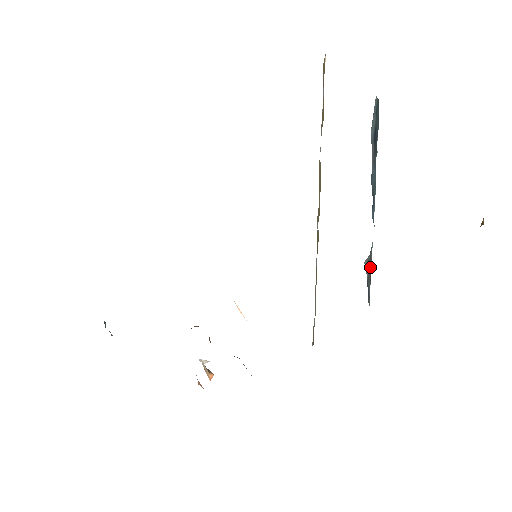
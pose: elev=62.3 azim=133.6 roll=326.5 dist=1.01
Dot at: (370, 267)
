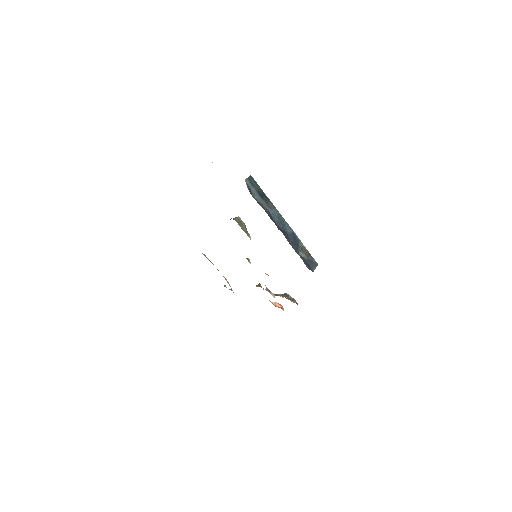
Dot at: (305, 250)
